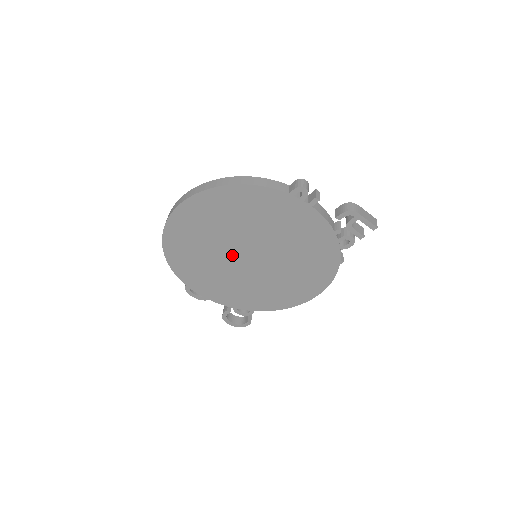
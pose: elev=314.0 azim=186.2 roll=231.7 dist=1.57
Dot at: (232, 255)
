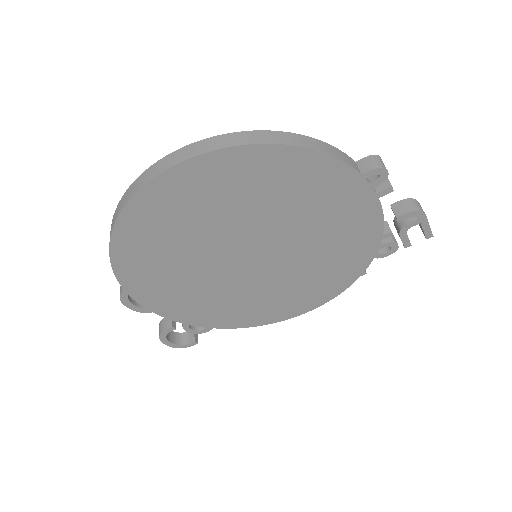
Dot at: (225, 252)
